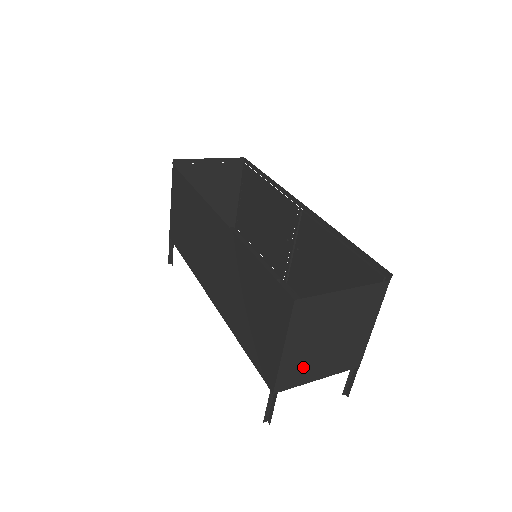
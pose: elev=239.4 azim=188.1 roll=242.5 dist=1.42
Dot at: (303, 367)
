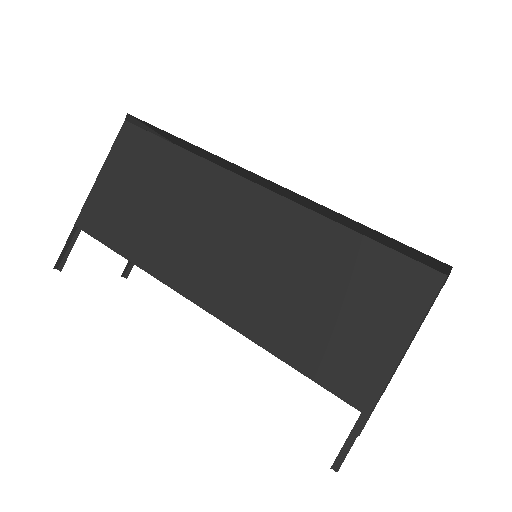
Dot at: occluded
